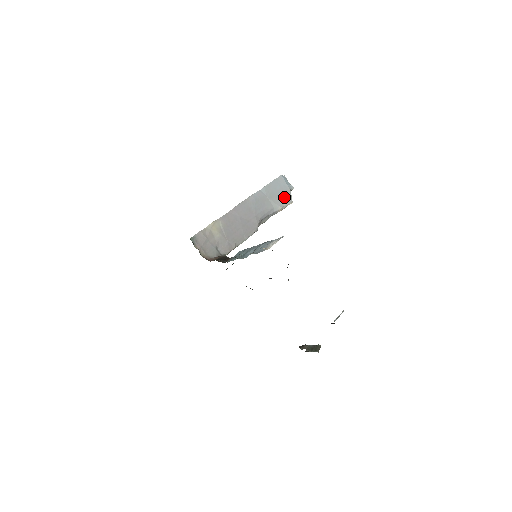
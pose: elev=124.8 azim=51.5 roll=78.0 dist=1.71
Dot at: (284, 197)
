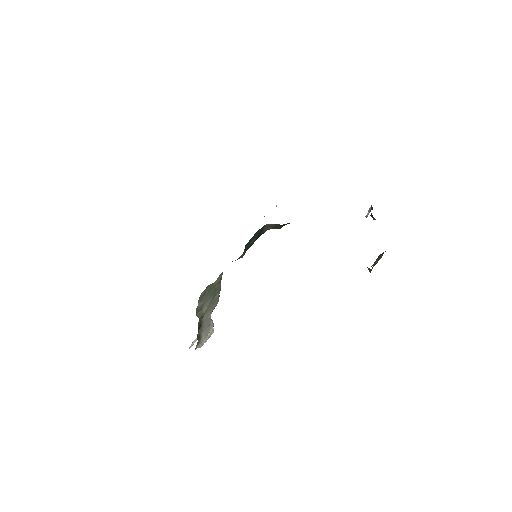
Dot at: occluded
